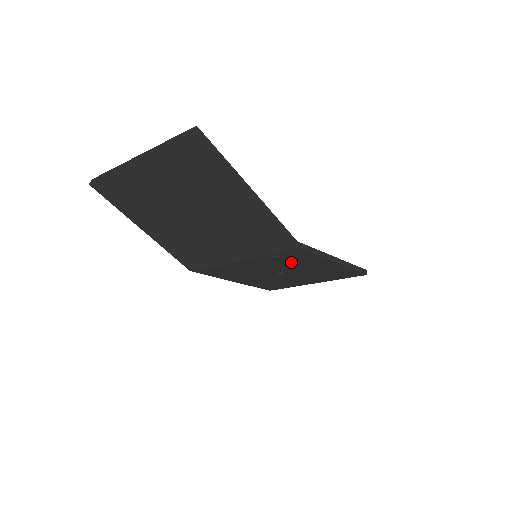
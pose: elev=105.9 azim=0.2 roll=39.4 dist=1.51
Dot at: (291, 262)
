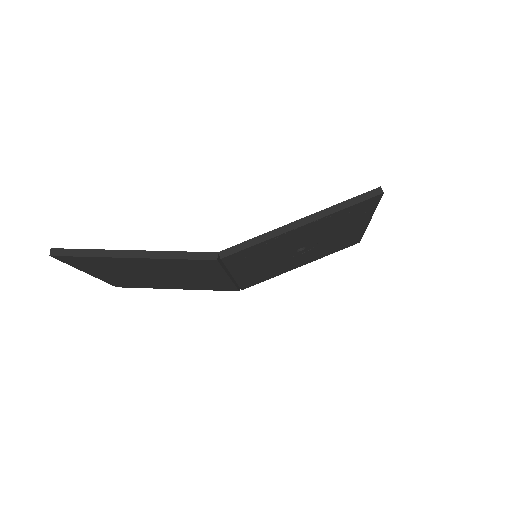
Dot at: (268, 252)
